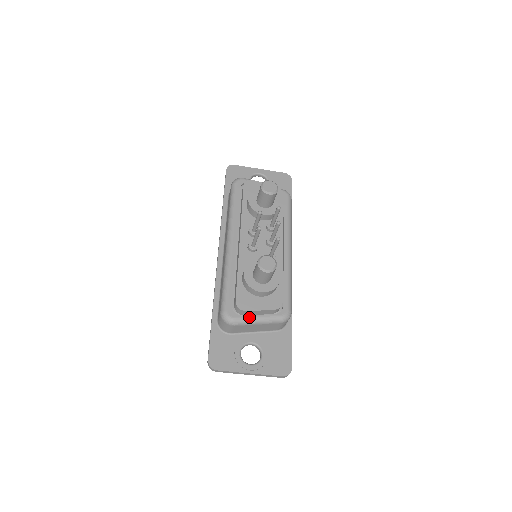
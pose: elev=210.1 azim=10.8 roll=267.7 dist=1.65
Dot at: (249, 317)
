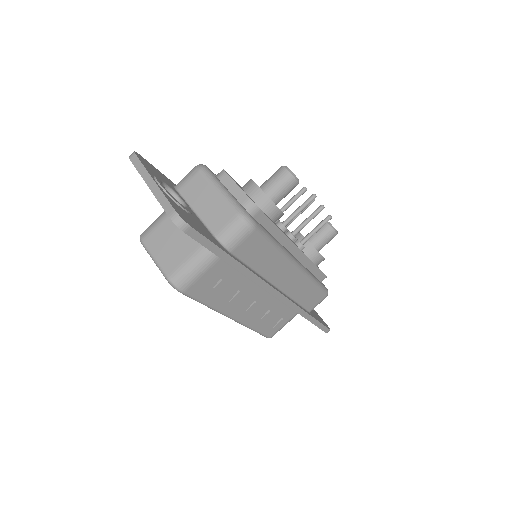
Dot at: (220, 181)
